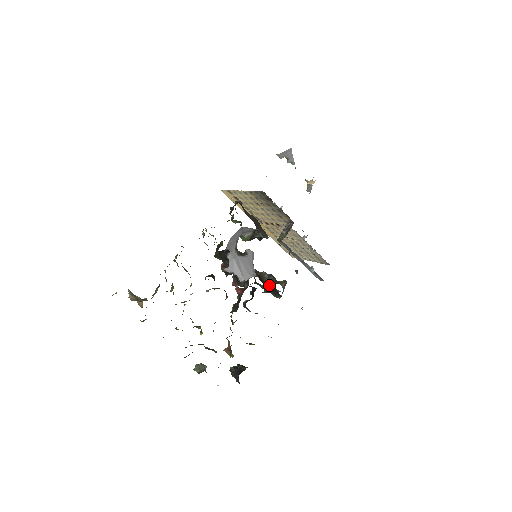
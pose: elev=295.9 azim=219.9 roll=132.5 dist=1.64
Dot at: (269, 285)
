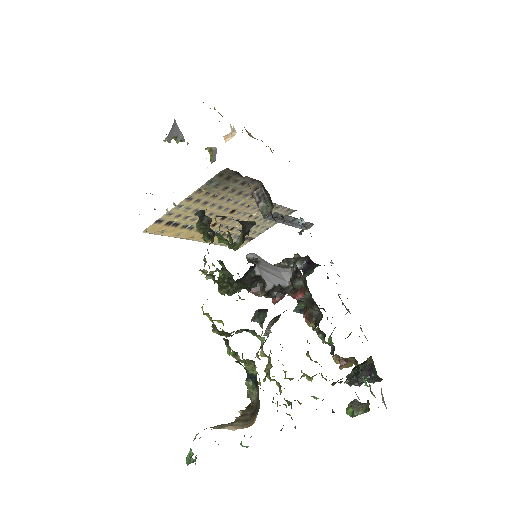
Dot at: (300, 267)
